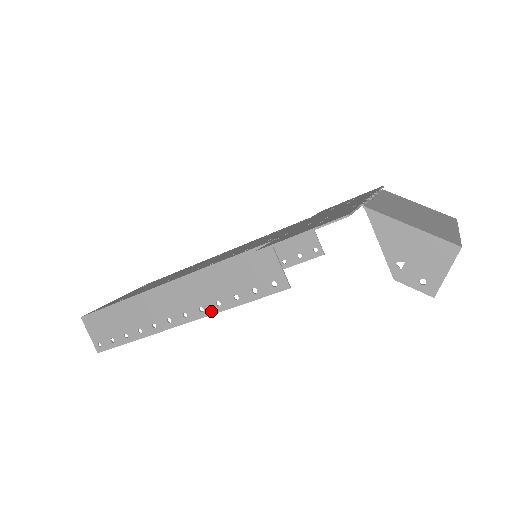
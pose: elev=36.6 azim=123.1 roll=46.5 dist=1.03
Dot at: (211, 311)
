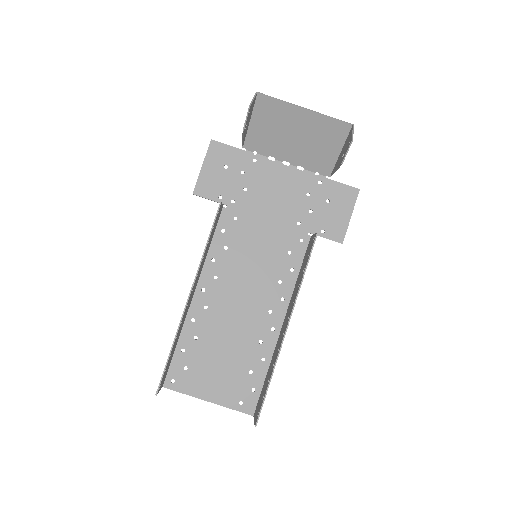
Dot at: (199, 267)
